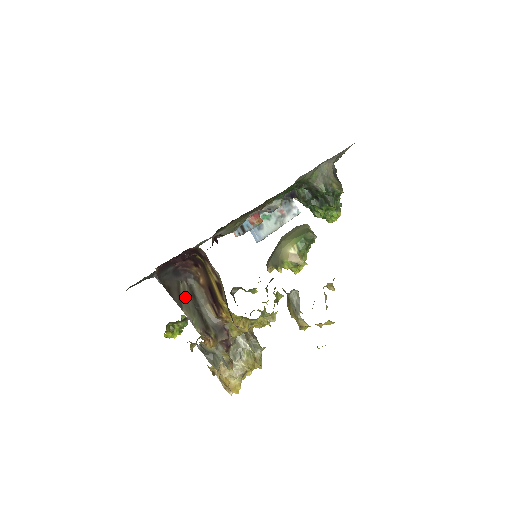
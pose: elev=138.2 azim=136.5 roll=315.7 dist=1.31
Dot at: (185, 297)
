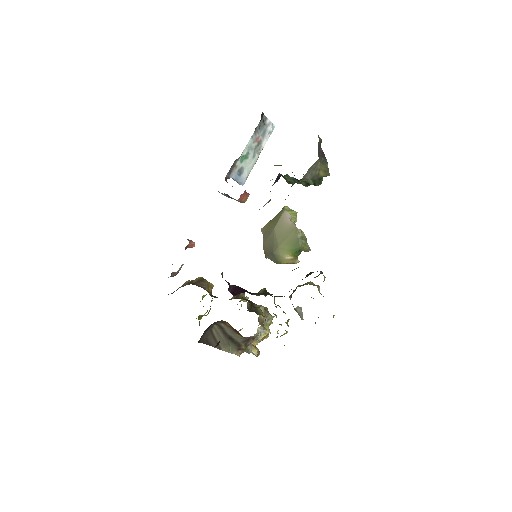
Dot at: (219, 337)
